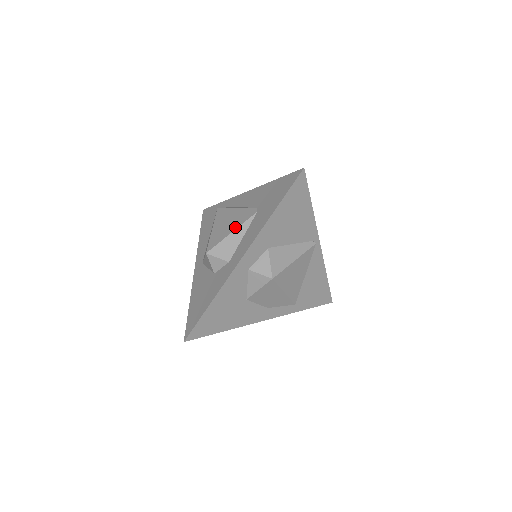
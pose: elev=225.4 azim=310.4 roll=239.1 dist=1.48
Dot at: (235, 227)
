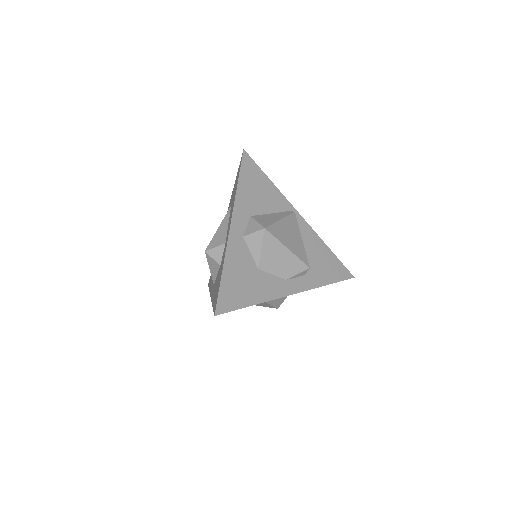
Dot at: (220, 224)
